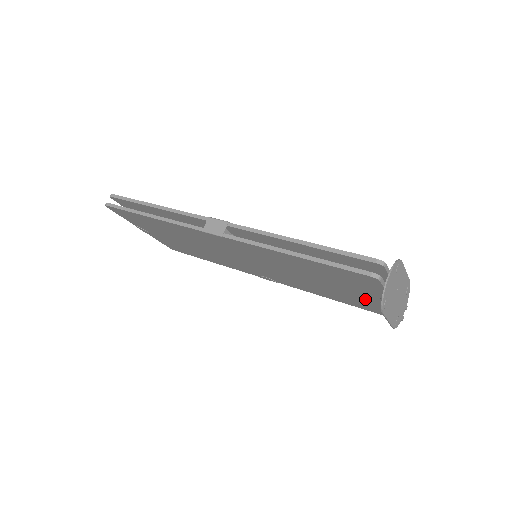
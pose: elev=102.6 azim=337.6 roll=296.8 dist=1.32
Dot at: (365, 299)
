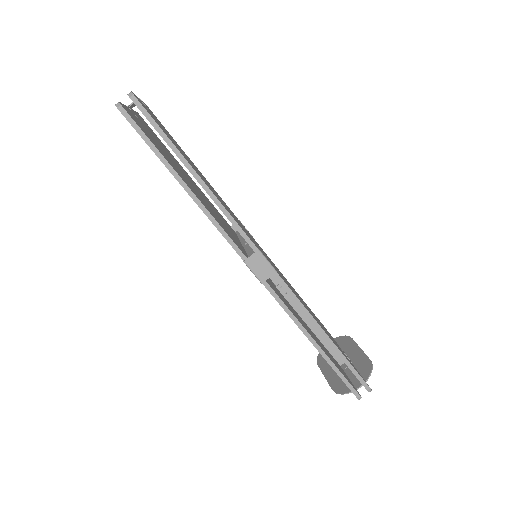
Dot at: occluded
